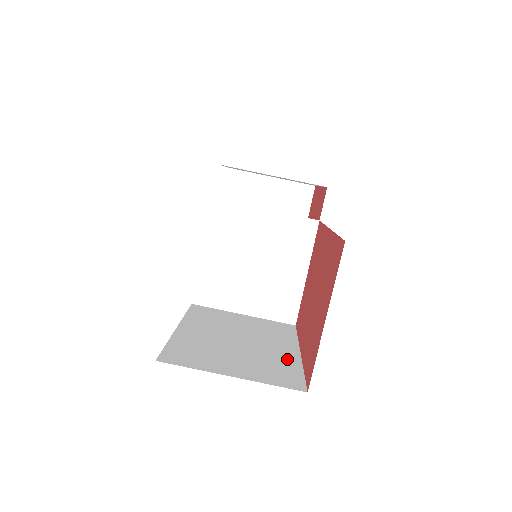
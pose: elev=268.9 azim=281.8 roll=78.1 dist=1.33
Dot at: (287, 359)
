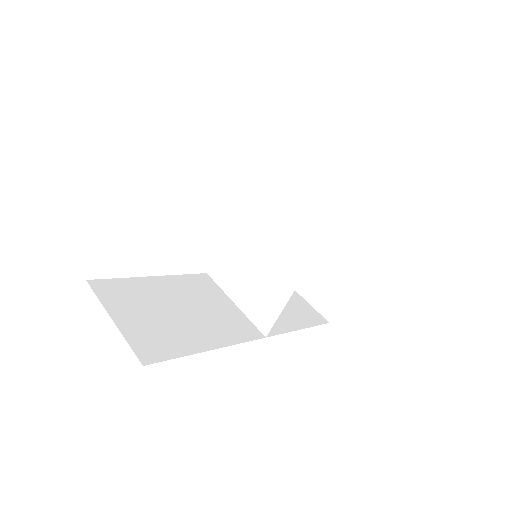
Dot at: (187, 344)
